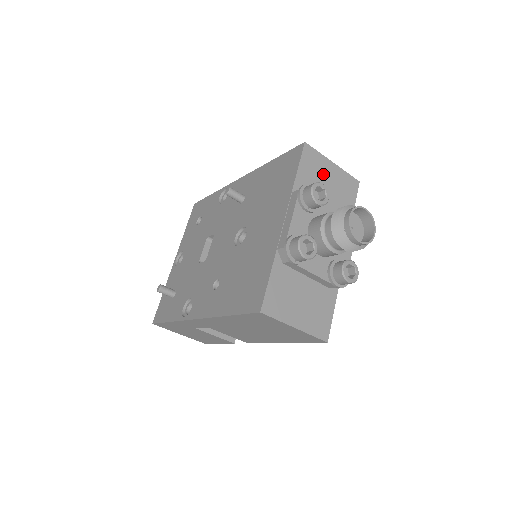
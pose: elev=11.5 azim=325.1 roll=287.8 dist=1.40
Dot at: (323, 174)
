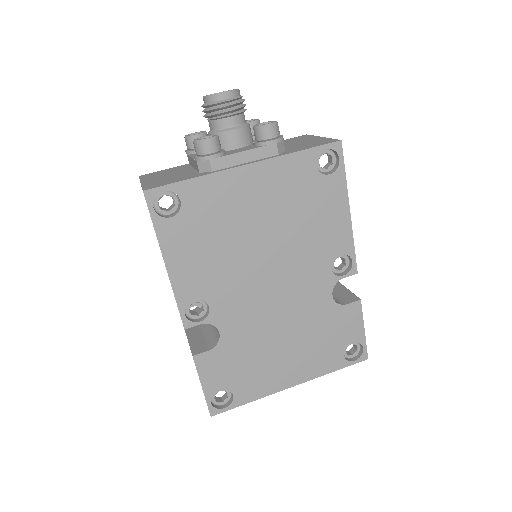
Dot at: (300, 141)
